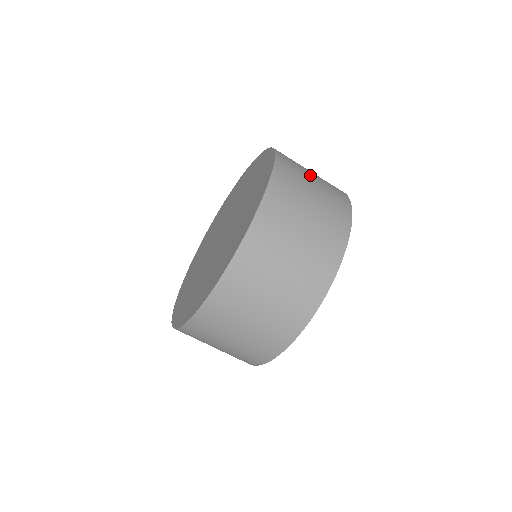
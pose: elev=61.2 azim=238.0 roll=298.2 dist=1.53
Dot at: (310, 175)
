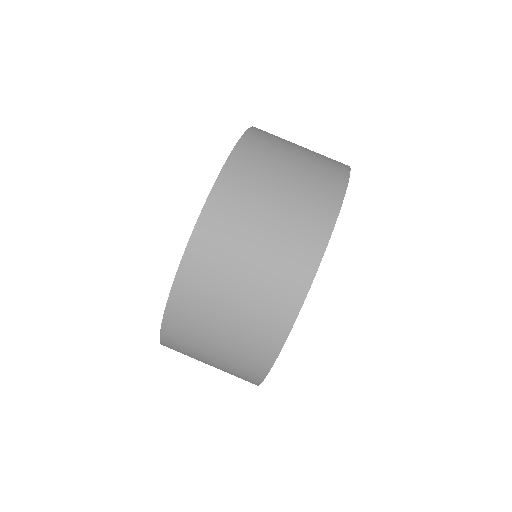
Dot at: occluded
